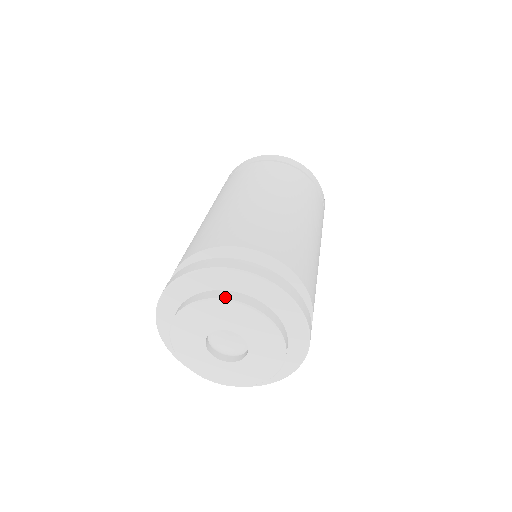
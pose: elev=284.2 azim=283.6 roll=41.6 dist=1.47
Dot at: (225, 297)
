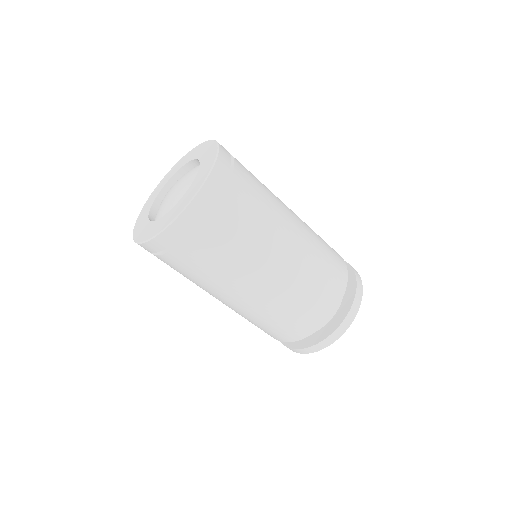
Dot at: occluded
